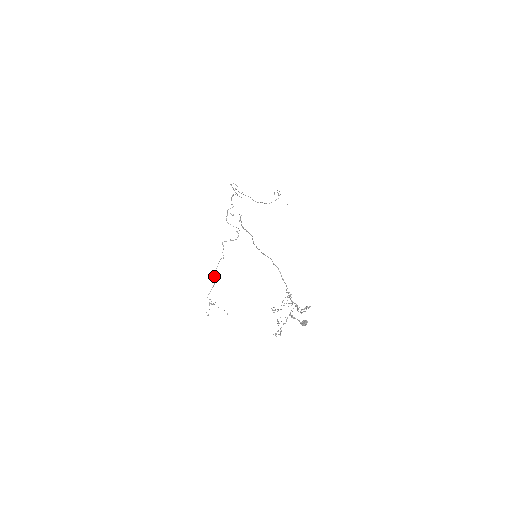
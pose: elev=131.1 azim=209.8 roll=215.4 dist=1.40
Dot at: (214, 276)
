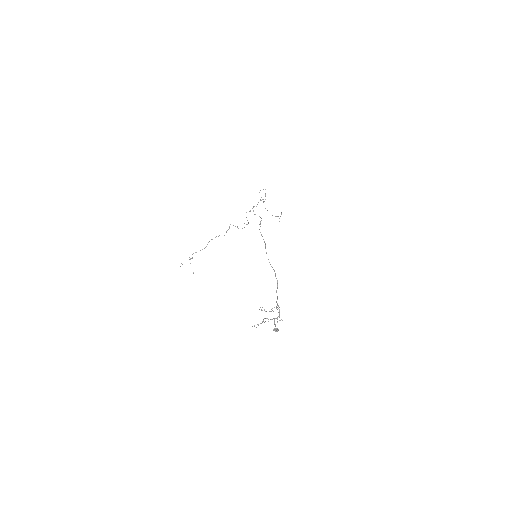
Dot at: occluded
